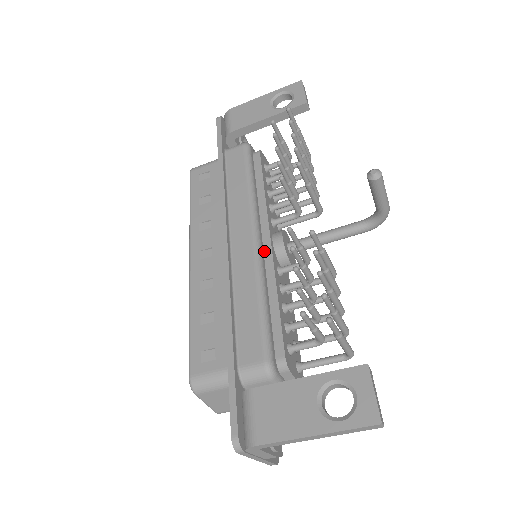
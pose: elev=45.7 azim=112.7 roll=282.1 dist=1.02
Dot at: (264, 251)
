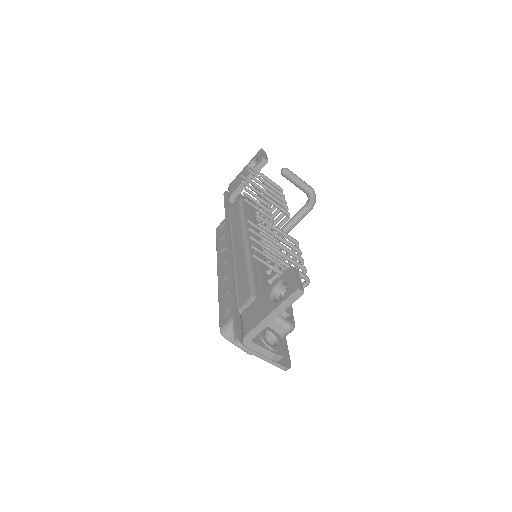
Dot at: occluded
